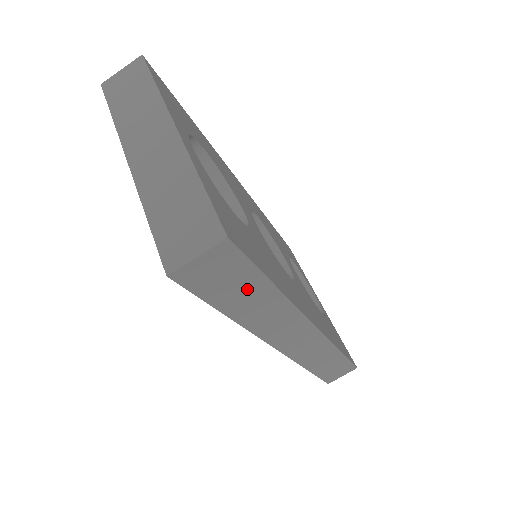
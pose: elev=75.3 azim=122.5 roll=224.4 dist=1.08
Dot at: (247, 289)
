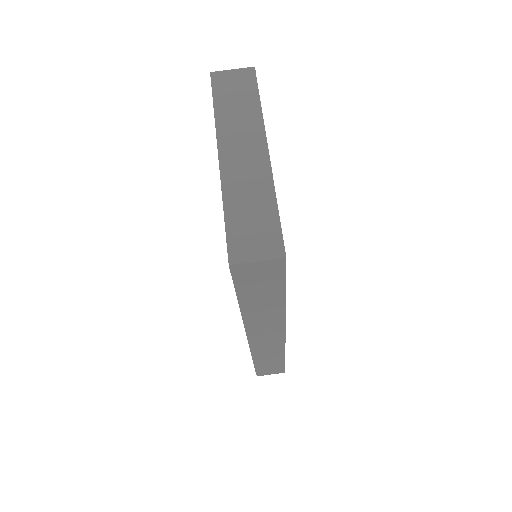
Dot at: (267, 292)
